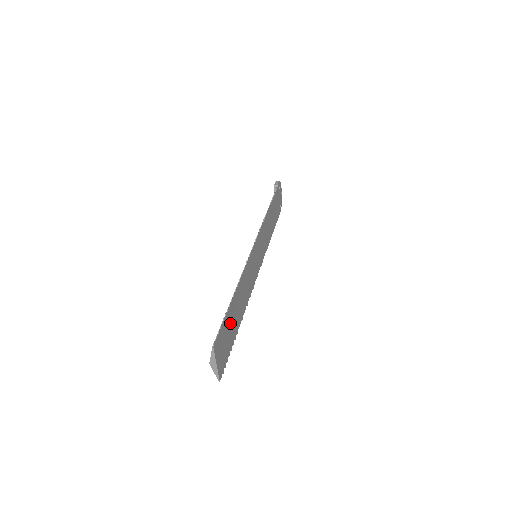
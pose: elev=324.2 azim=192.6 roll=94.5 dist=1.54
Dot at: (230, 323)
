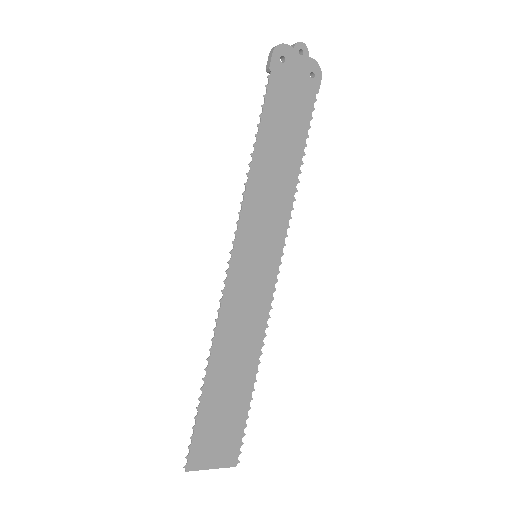
Dot at: (219, 408)
